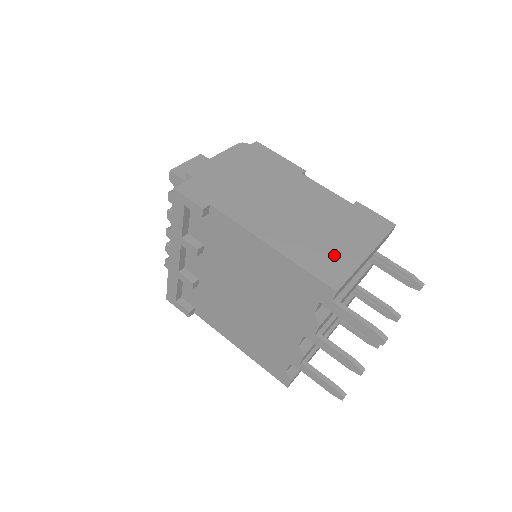
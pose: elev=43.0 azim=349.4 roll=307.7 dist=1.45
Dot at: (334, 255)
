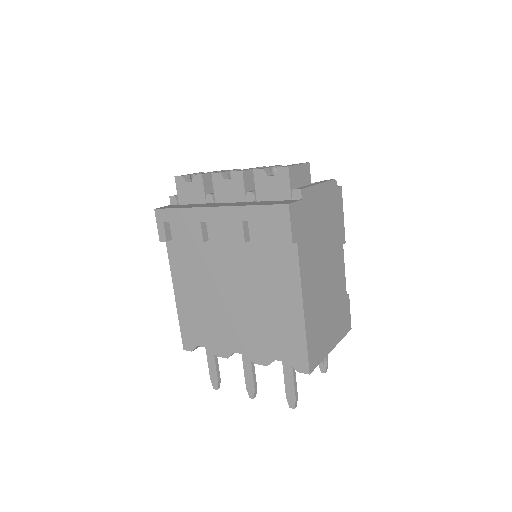
Dot at: (322, 340)
